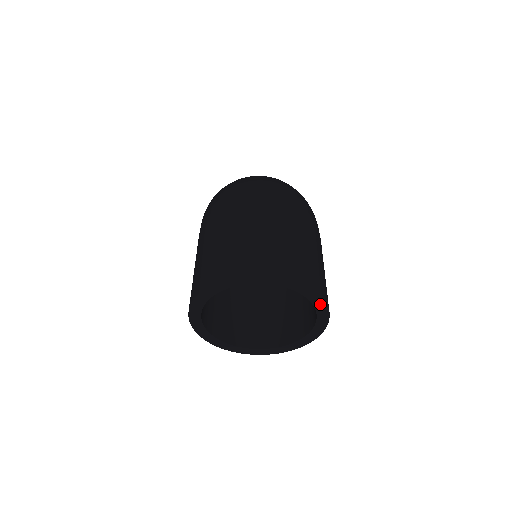
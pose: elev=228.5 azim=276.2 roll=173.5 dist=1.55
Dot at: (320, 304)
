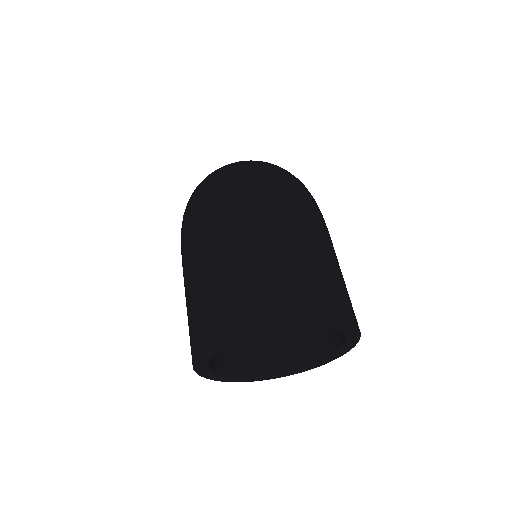
Dot at: (346, 327)
